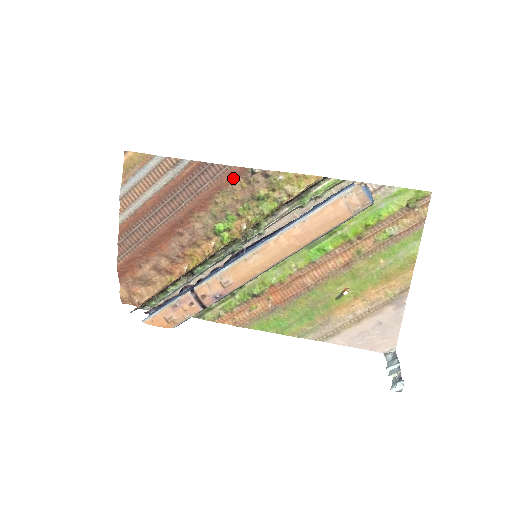
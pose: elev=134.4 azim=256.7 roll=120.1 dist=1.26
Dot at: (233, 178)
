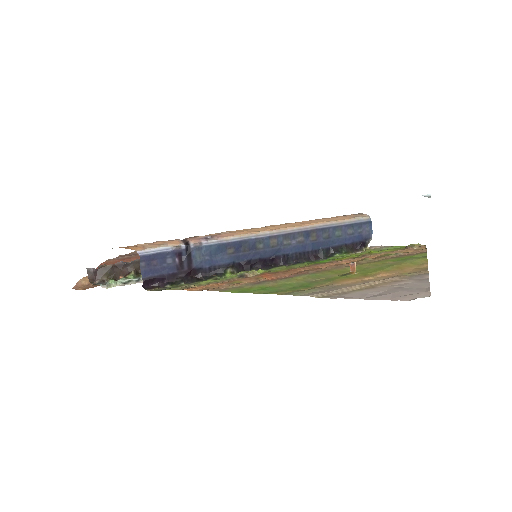
Dot at: occluded
